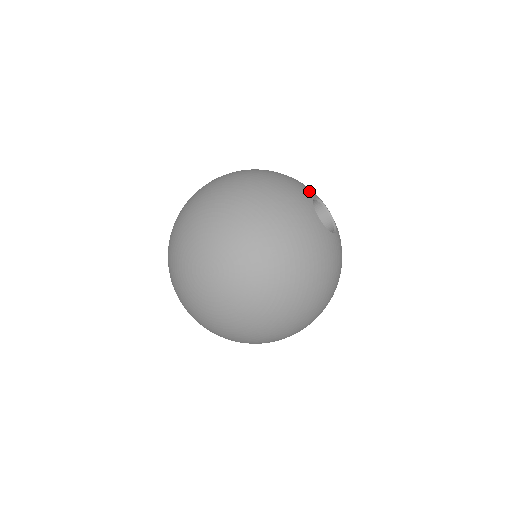
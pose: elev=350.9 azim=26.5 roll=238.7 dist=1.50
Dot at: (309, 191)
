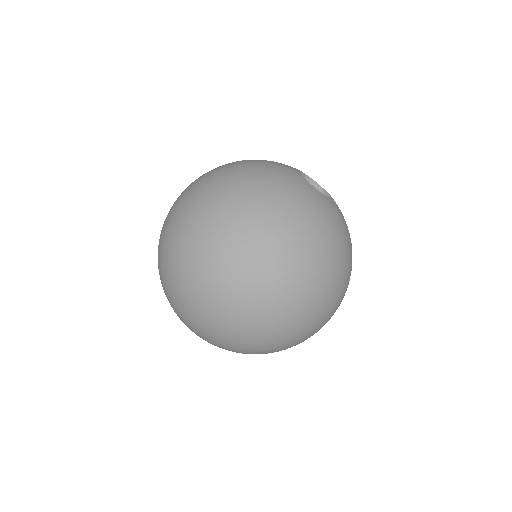
Dot at: occluded
